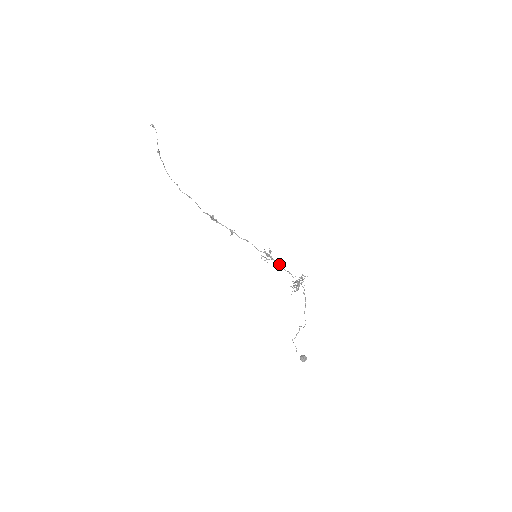
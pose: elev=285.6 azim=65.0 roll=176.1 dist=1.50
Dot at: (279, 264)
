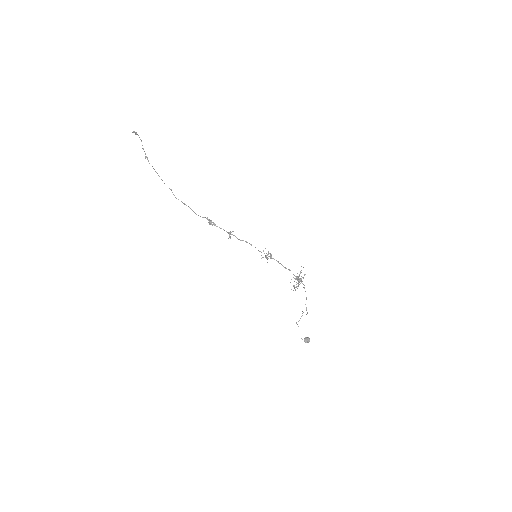
Dot at: occluded
